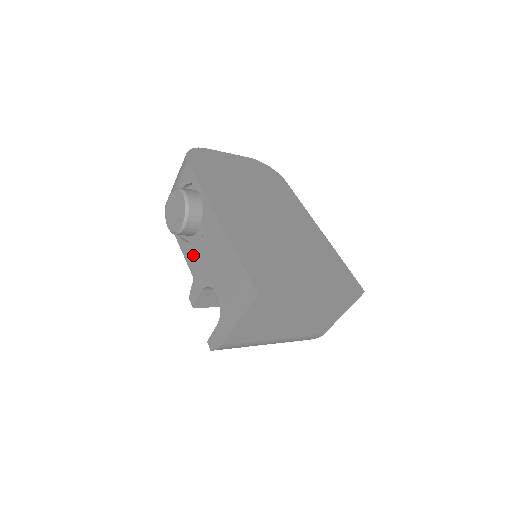
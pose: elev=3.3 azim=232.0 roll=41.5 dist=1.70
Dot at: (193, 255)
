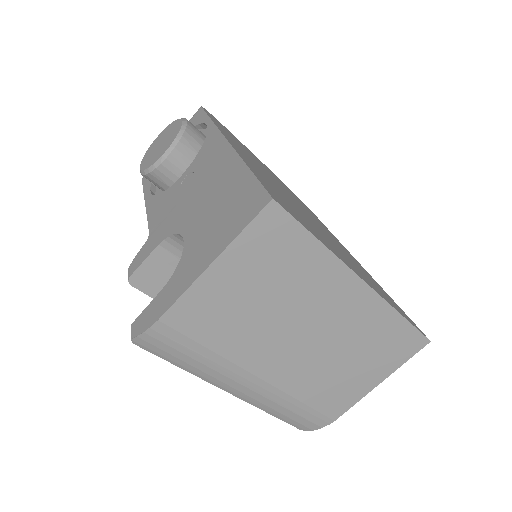
Dot at: (163, 204)
